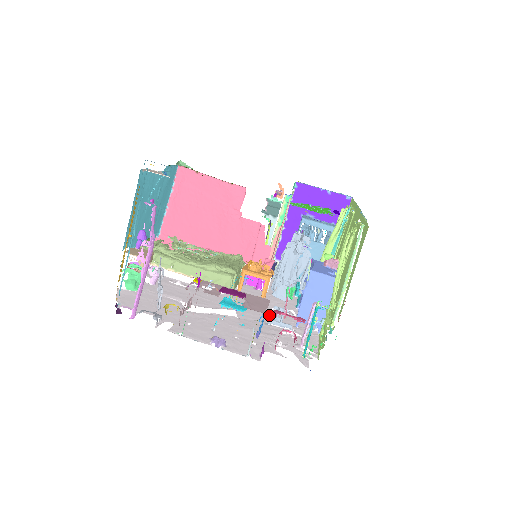
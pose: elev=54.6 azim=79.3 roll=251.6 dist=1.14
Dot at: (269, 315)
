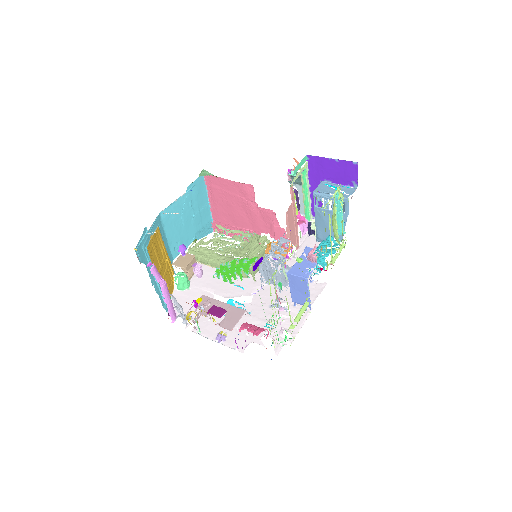
Dot at: (279, 294)
